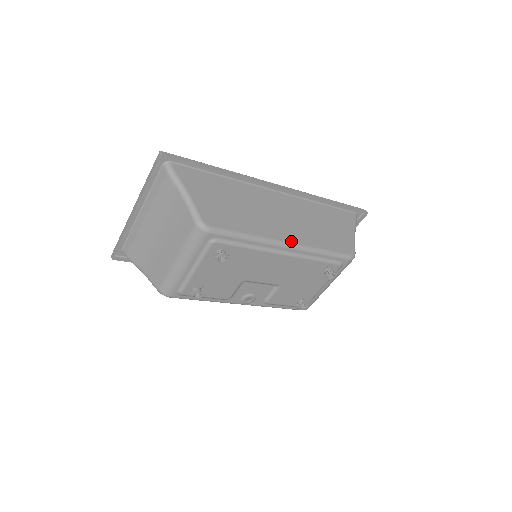
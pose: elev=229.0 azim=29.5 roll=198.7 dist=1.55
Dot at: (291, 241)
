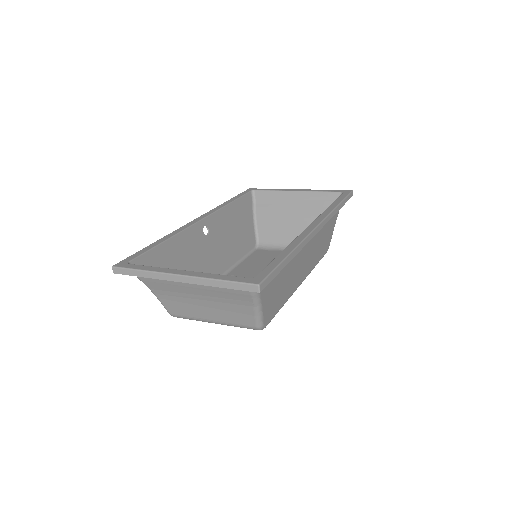
Dot at: (303, 280)
